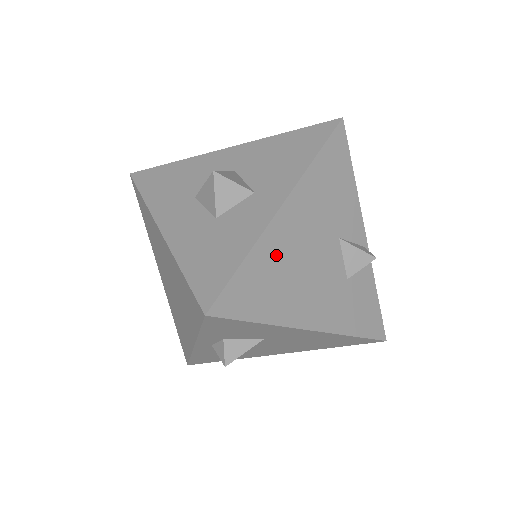
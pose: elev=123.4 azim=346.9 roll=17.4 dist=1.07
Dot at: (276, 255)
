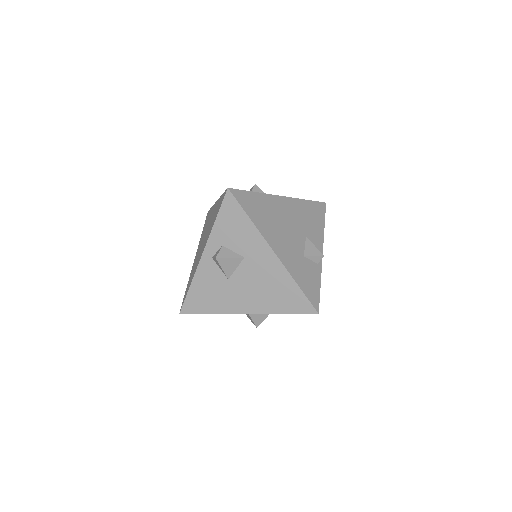
Dot at: (270, 207)
